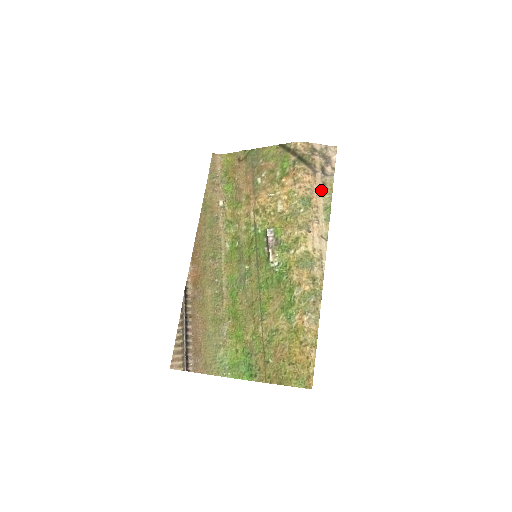
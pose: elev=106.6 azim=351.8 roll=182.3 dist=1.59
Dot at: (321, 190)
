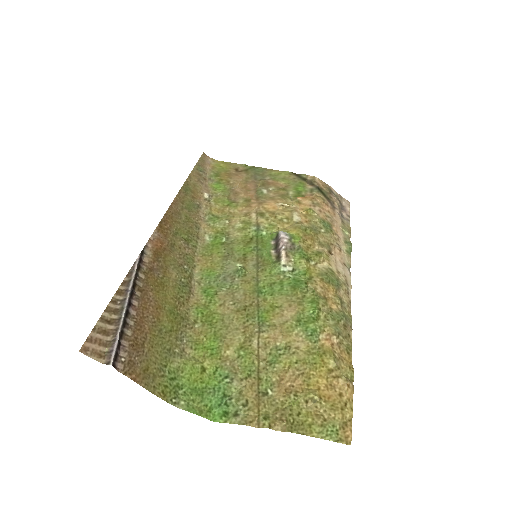
Dot at: (341, 224)
